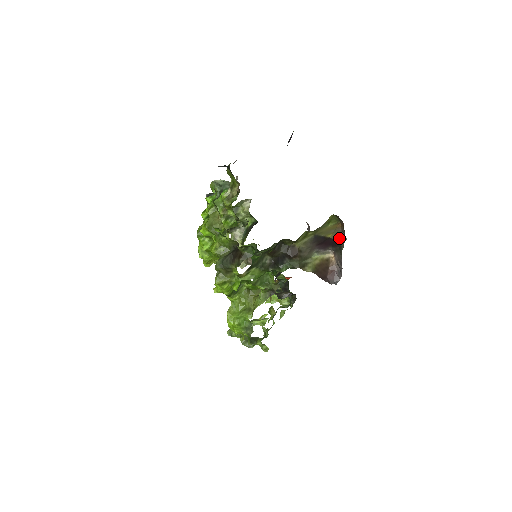
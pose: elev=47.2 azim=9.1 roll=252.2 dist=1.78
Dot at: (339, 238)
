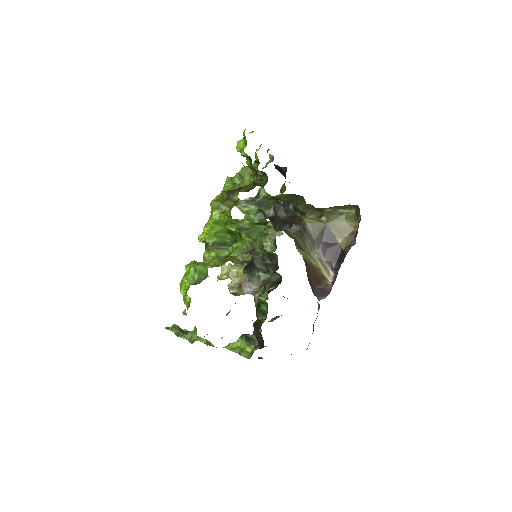
Dot at: (348, 246)
